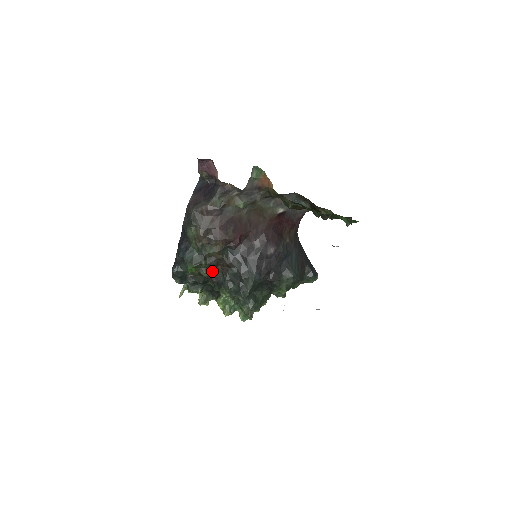
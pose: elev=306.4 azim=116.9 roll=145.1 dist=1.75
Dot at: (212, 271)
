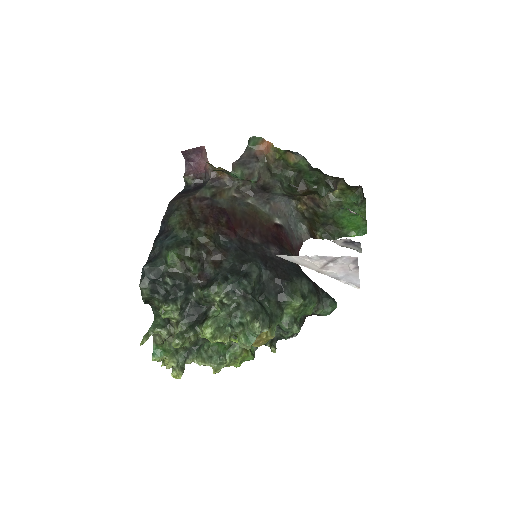
Dot at: (200, 264)
